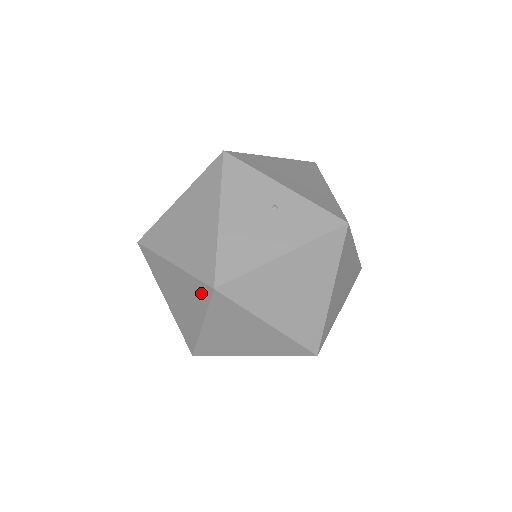
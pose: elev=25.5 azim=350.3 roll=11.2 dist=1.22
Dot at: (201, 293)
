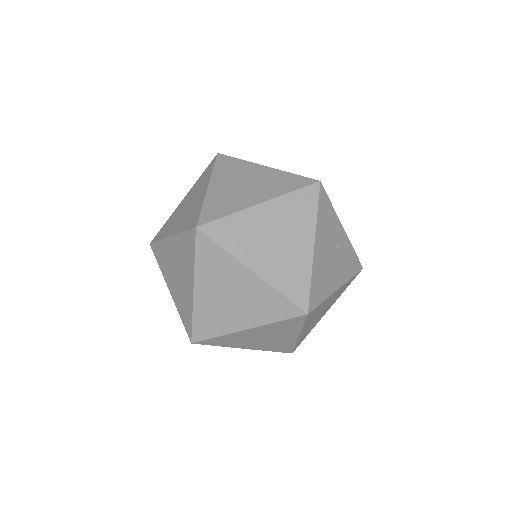
Dot at: (281, 309)
